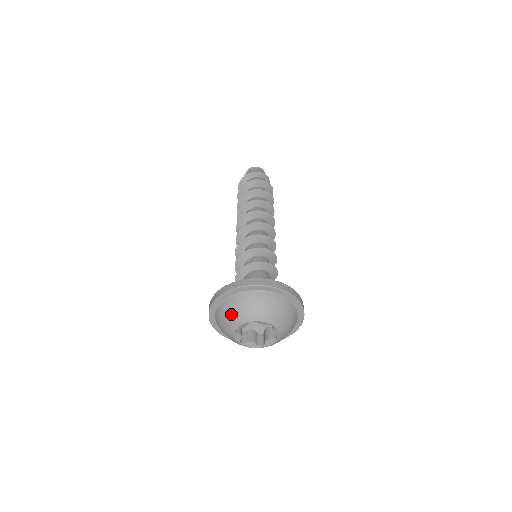
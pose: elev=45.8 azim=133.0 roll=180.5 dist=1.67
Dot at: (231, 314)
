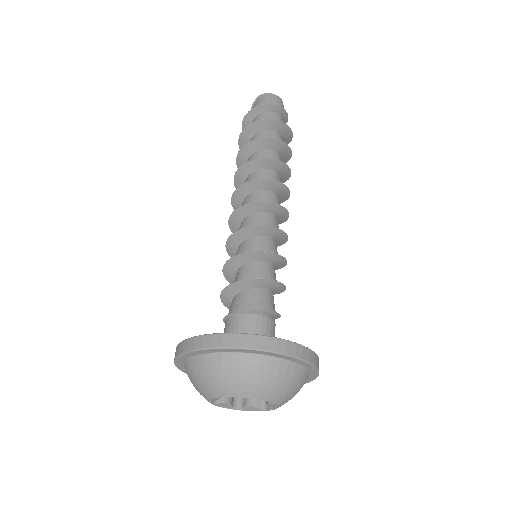
Dot at: (194, 385)
